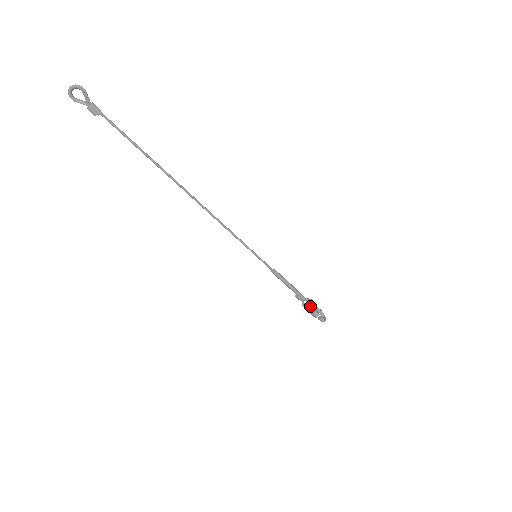
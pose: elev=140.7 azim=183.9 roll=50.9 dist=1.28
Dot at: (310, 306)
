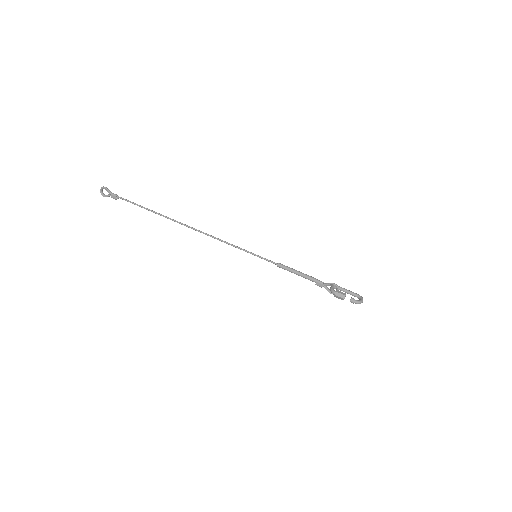
Dot at: (332, 289)
